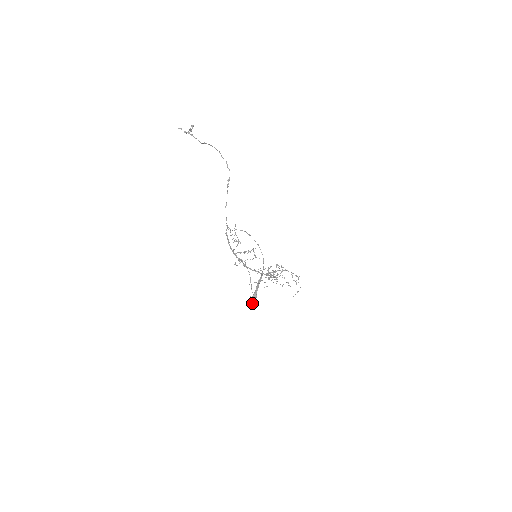
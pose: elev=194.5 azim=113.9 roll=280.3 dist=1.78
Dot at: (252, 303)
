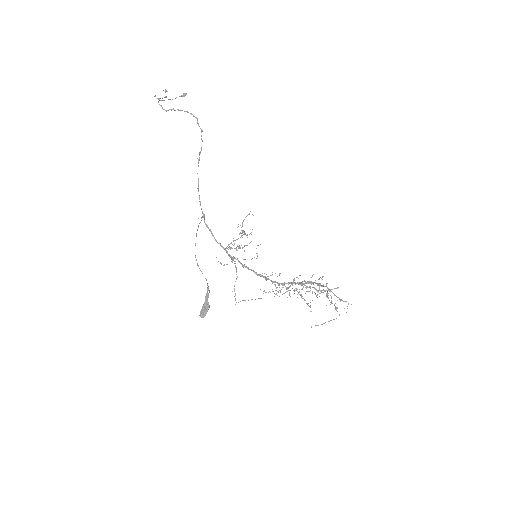
Dot at: (200, 314)
